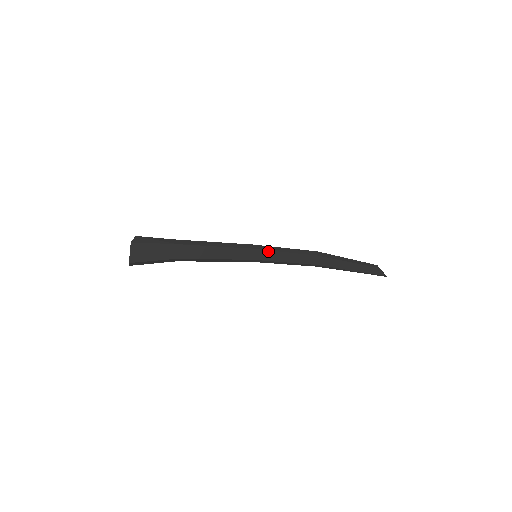
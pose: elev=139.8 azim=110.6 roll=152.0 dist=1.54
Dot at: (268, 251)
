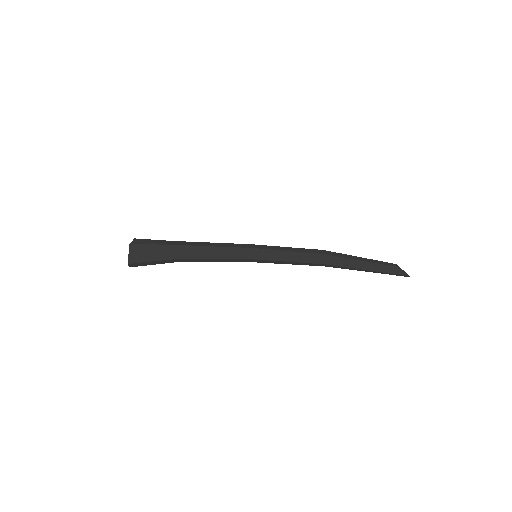
Dot at: (268, 250)
